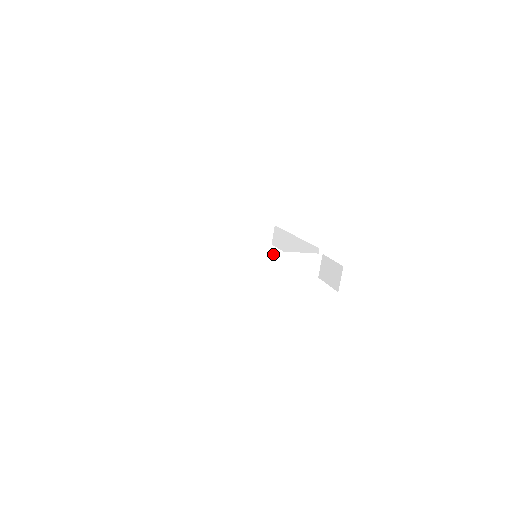
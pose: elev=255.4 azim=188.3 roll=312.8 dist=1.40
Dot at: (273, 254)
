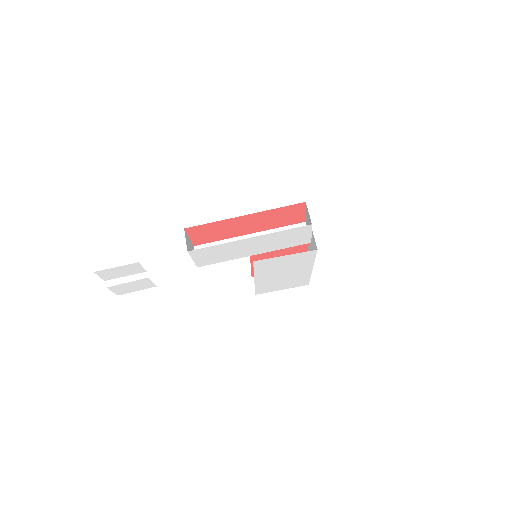
Dot at: (257, 235)
